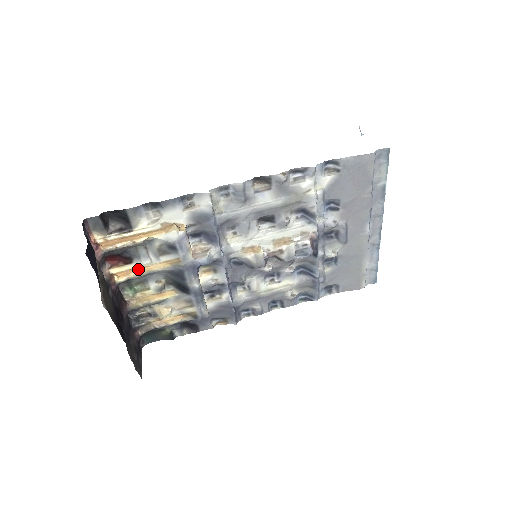
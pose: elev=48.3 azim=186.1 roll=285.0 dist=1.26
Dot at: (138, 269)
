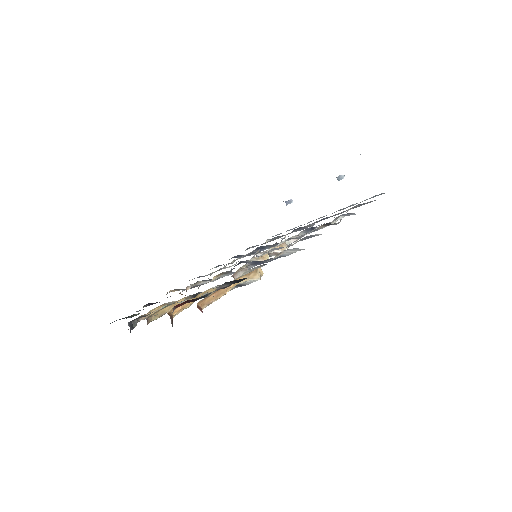
Dot at: occluded
